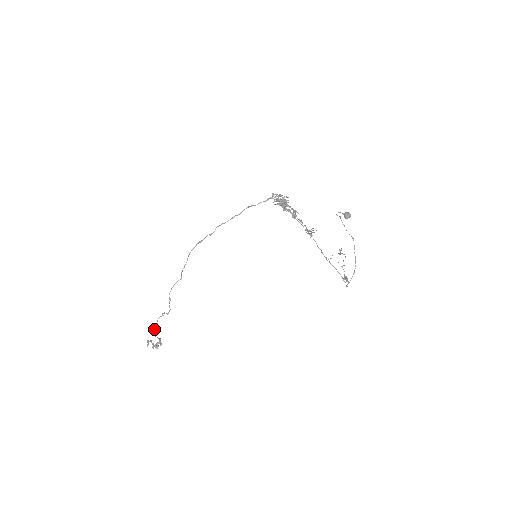
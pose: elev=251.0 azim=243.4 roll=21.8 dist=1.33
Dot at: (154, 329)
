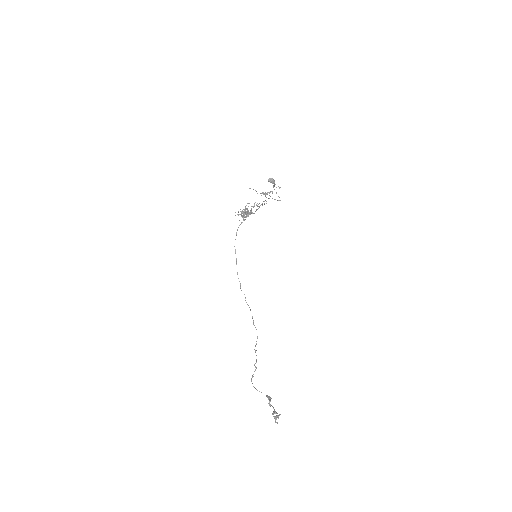
Dot at: (251, 381)
